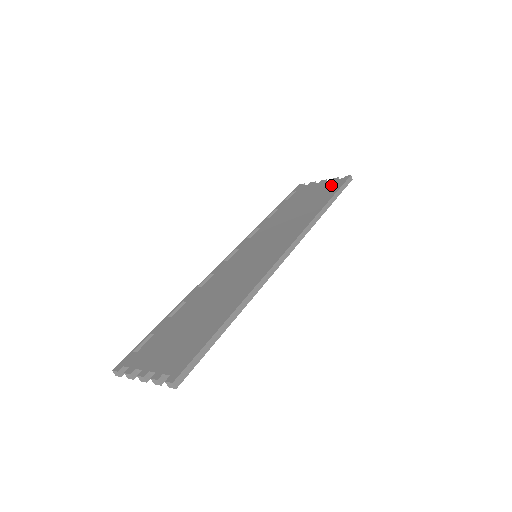
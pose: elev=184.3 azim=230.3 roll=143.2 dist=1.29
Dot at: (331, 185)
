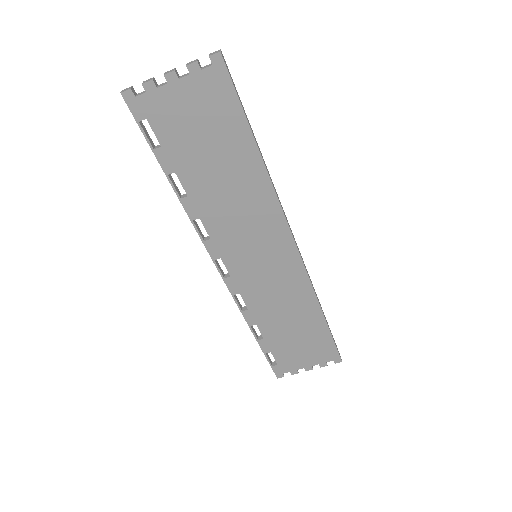
Dot at: occluded
